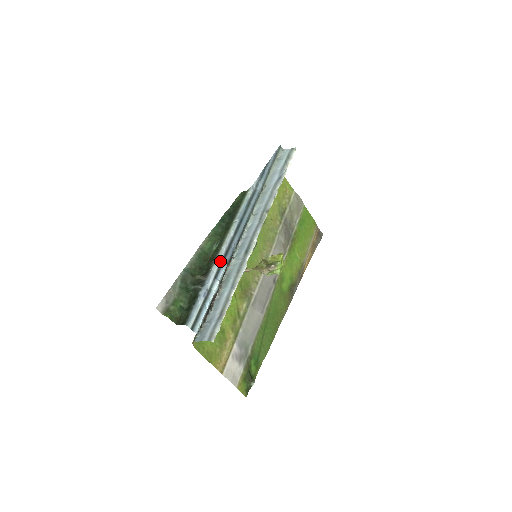
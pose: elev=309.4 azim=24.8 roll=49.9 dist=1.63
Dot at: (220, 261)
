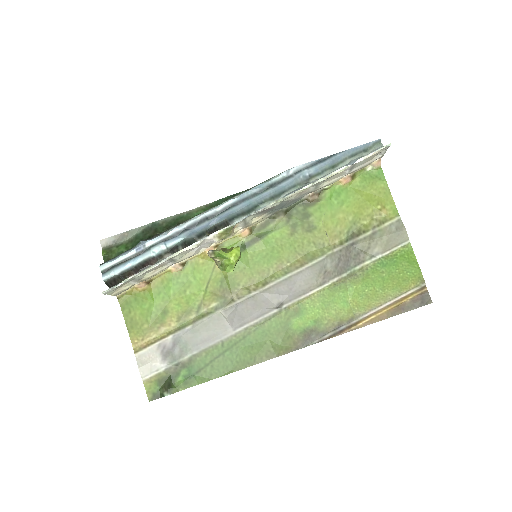
Dot at: (183, 228)
